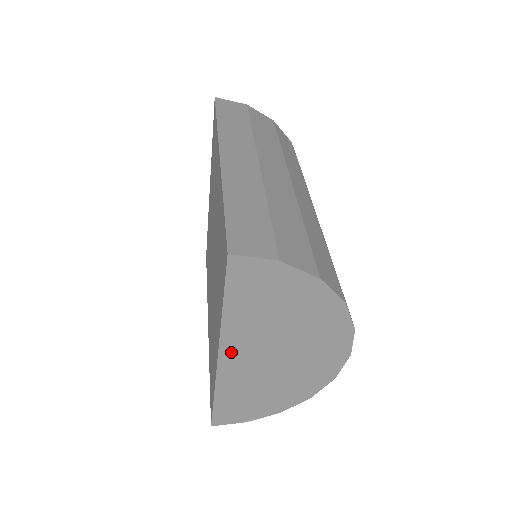
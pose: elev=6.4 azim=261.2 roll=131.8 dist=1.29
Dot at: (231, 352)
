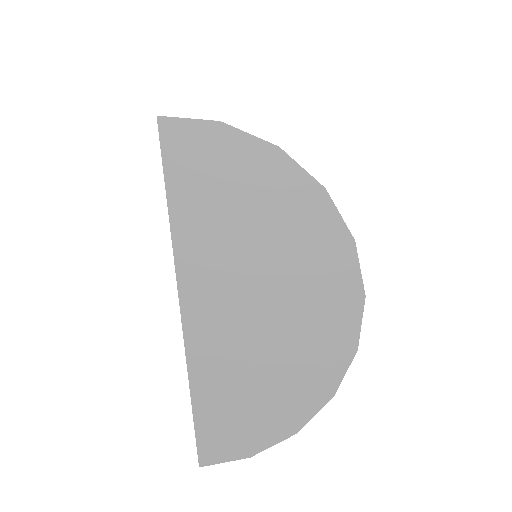
Dot at: (195, 296)
